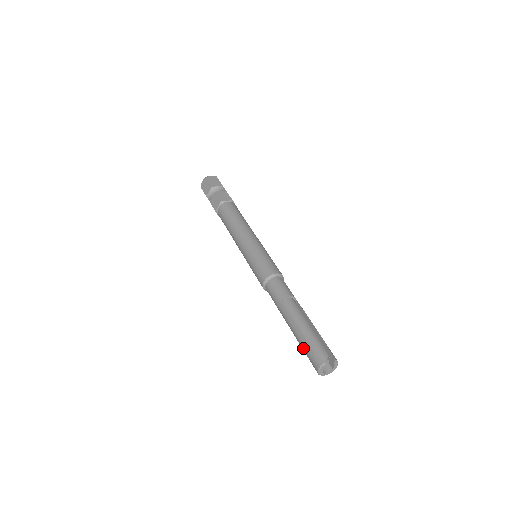
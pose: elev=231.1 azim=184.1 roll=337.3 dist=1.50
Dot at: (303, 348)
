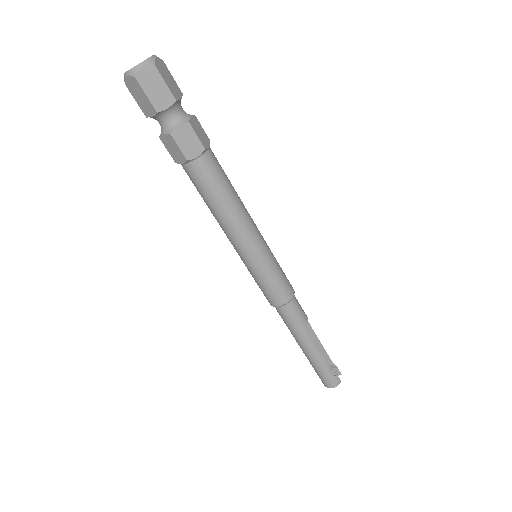
Dot at: (321, 371)
